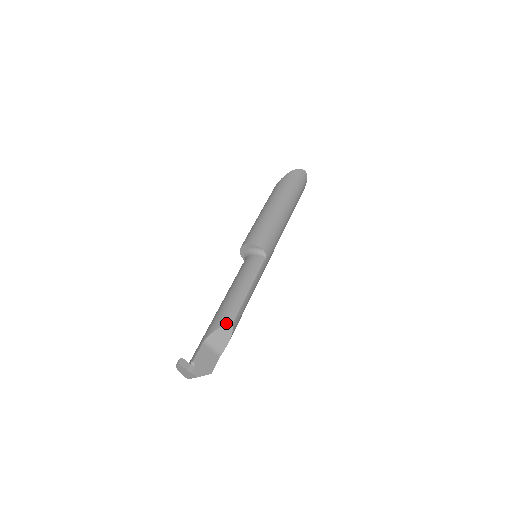
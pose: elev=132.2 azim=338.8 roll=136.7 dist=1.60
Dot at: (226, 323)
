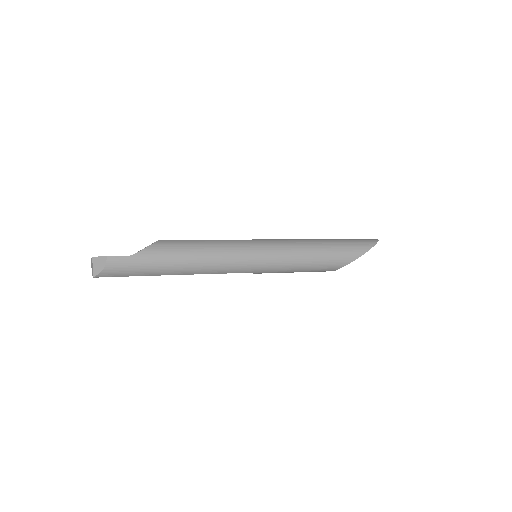
Dot at: occluded
